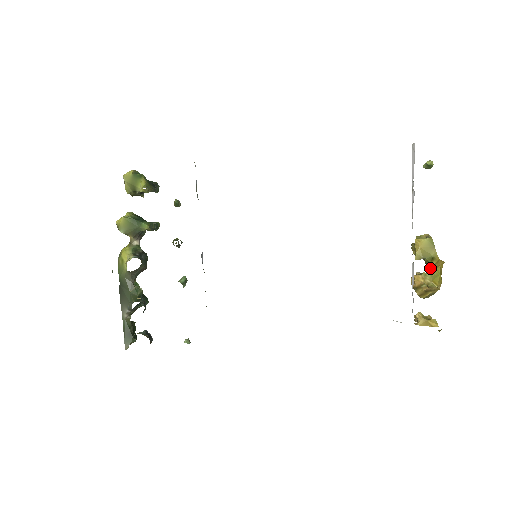
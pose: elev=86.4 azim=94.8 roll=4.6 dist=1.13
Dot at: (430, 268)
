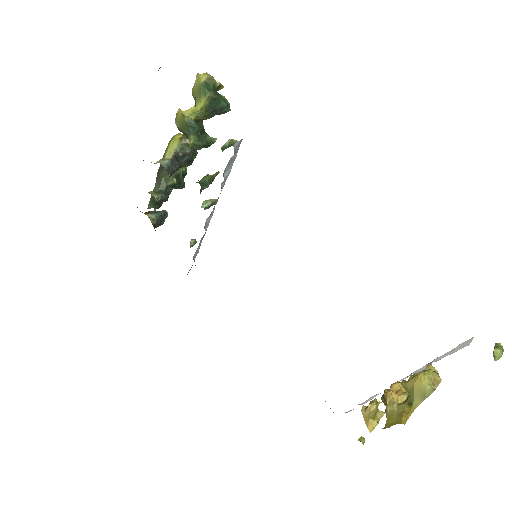
Dot at: (401, 406)
